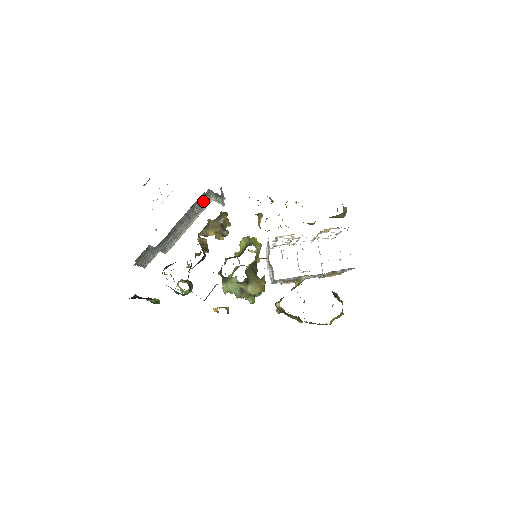
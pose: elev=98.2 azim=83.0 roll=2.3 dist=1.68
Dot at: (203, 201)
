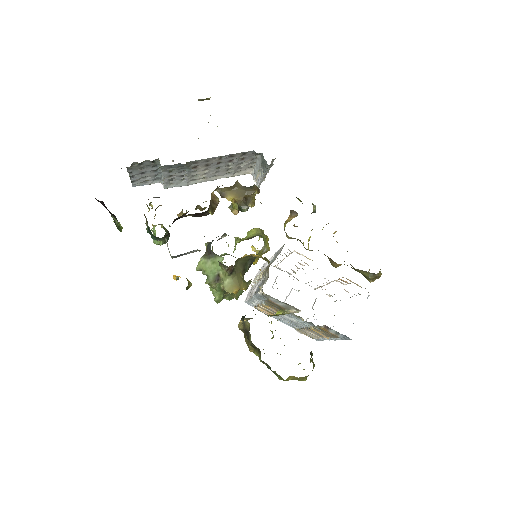
Dot at: (244, 163)
